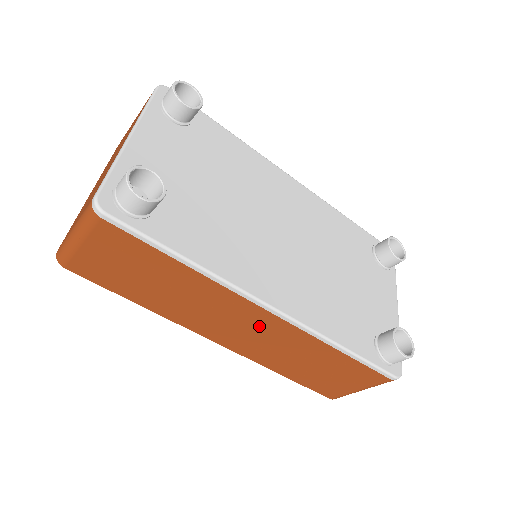
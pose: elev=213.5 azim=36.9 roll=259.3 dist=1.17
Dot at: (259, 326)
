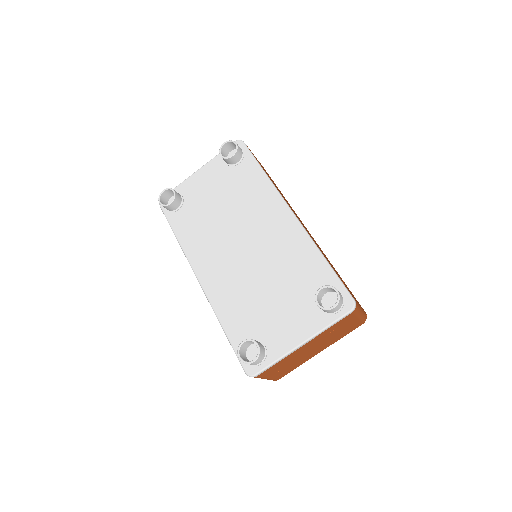
Dot at: occluded
